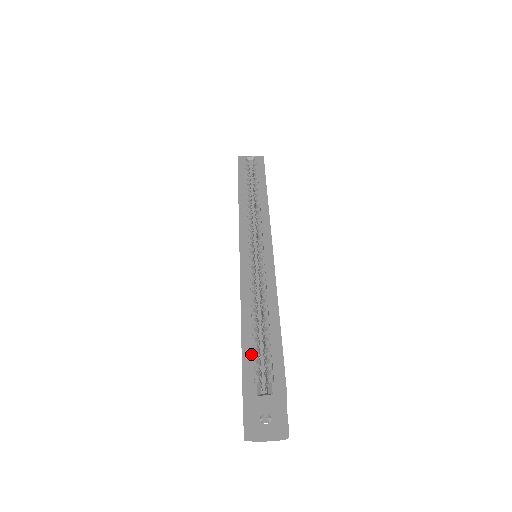
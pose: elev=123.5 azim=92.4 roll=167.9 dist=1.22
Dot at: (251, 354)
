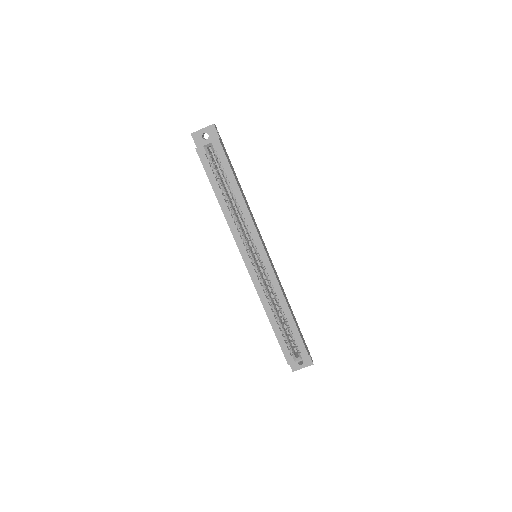
Dot at: (284, 342)
